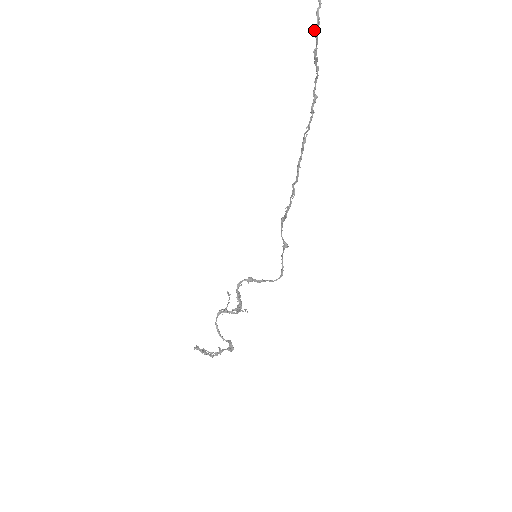
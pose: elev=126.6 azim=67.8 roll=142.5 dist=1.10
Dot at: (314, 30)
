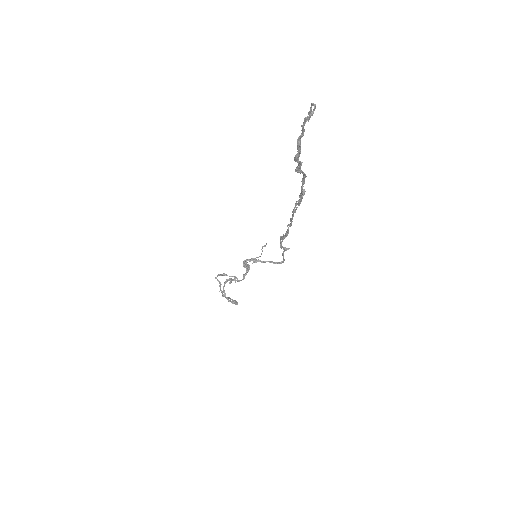
Dot at: occluded
